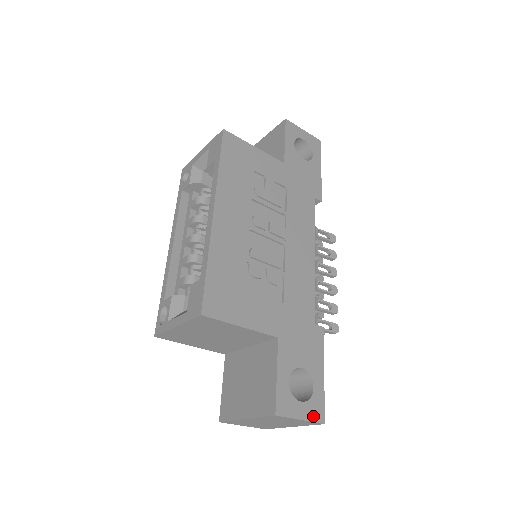
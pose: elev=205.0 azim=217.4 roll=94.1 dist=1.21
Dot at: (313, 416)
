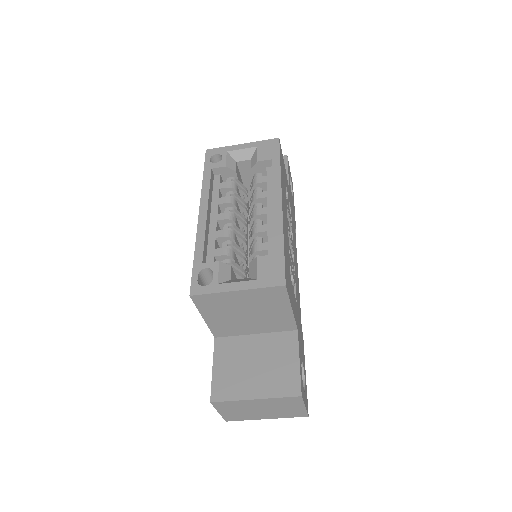
Dot at: (307, 407)
